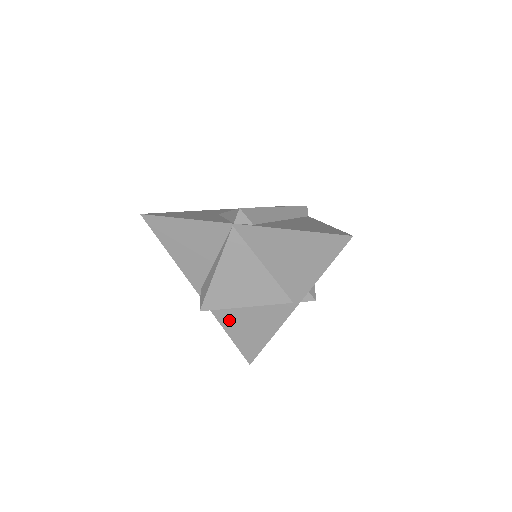
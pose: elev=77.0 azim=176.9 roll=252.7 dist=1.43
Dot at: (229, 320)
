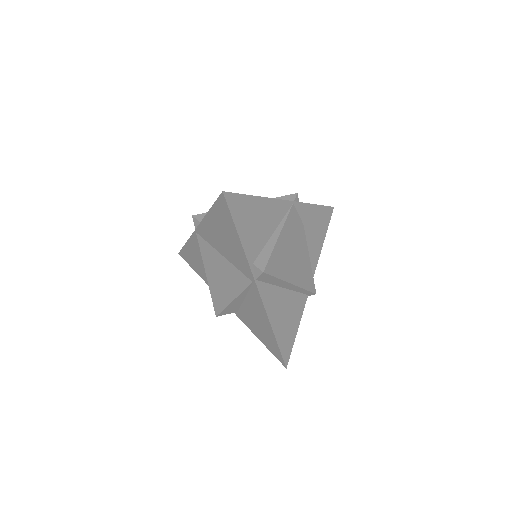
Dot at: (249, 322)
